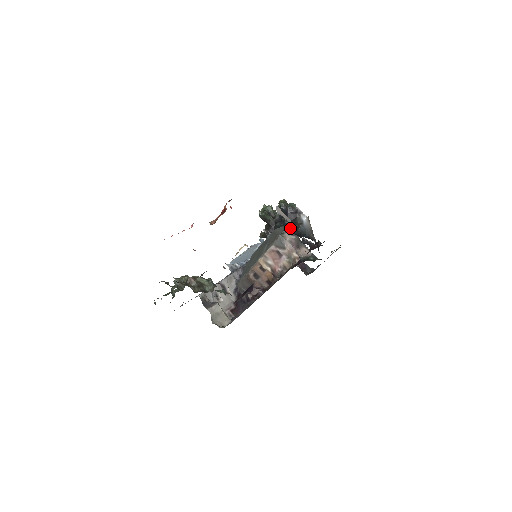
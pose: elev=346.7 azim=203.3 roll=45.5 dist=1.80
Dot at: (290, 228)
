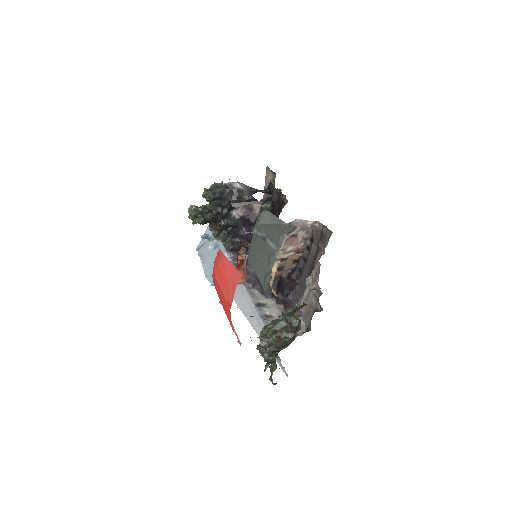
Dot at: occluded
